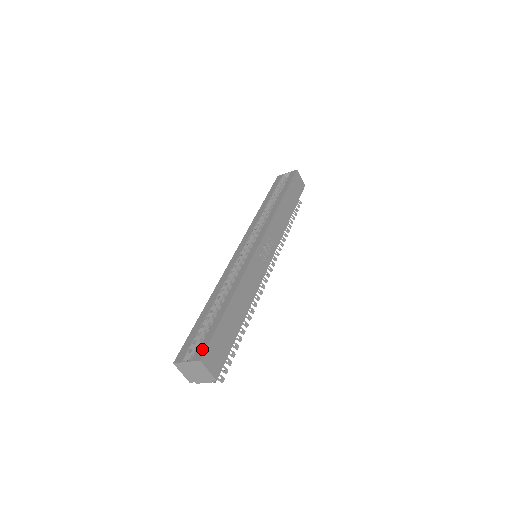
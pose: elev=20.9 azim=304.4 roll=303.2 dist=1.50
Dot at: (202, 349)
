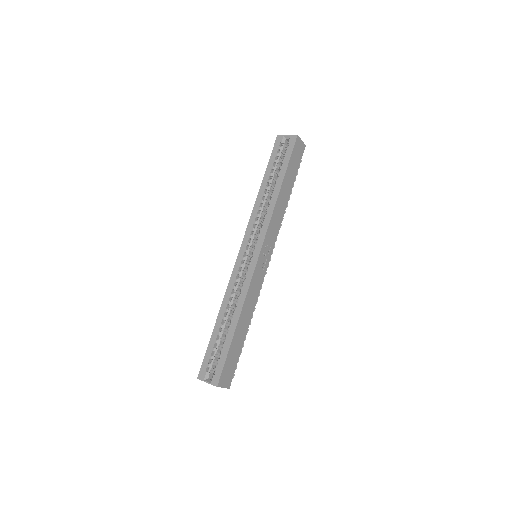
Dot at: (217, 375)
